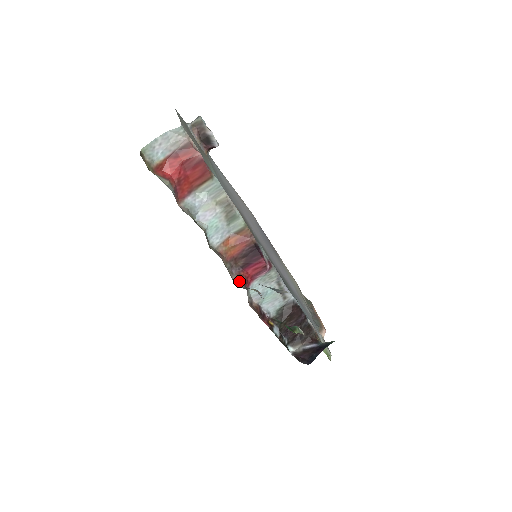
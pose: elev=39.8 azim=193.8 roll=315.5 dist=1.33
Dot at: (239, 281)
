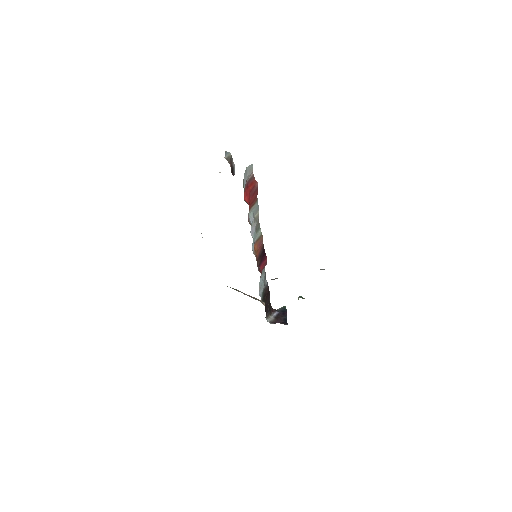
Dot at: occluded
